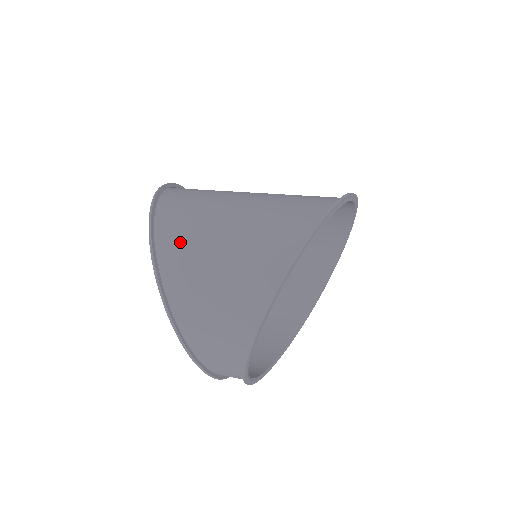
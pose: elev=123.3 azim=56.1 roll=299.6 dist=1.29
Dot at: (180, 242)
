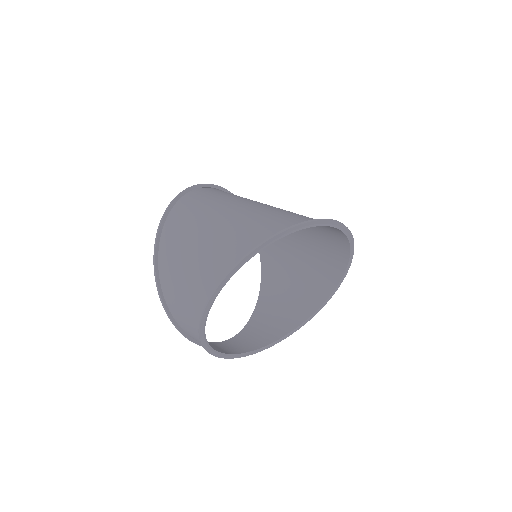
Dot at: (176, 233)
